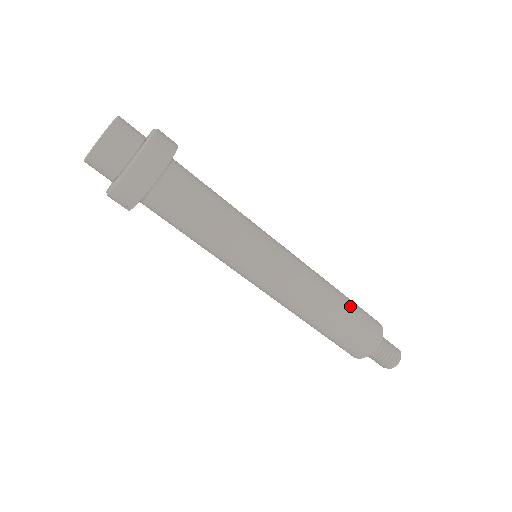
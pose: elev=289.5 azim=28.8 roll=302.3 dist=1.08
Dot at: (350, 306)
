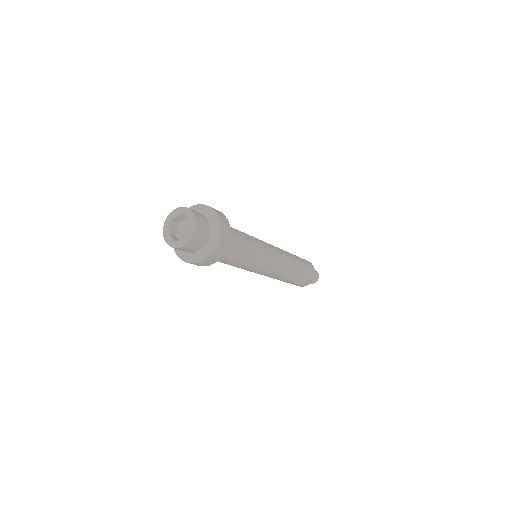
Dot at: (299, 258)
